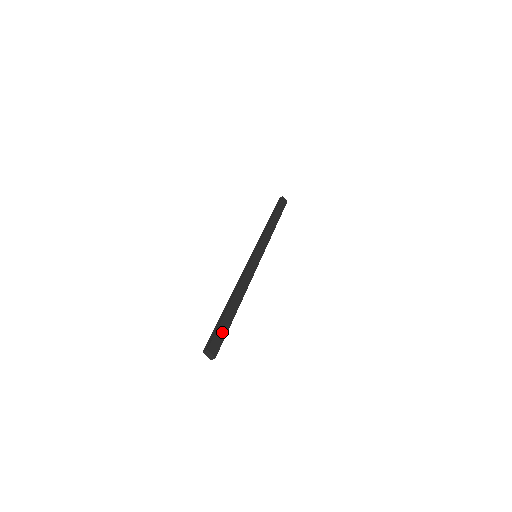
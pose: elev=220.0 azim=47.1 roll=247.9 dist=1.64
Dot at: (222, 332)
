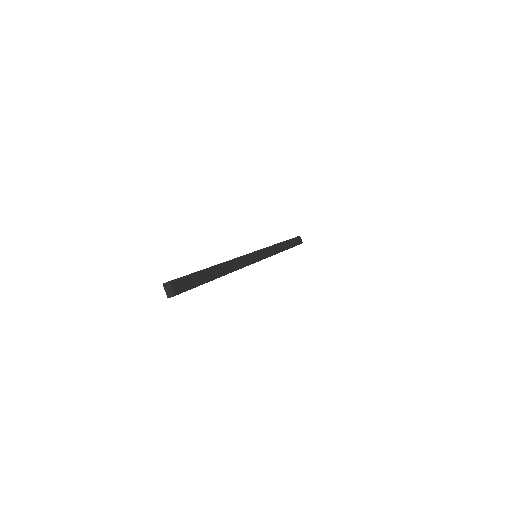
Dot at: (193, 281)
